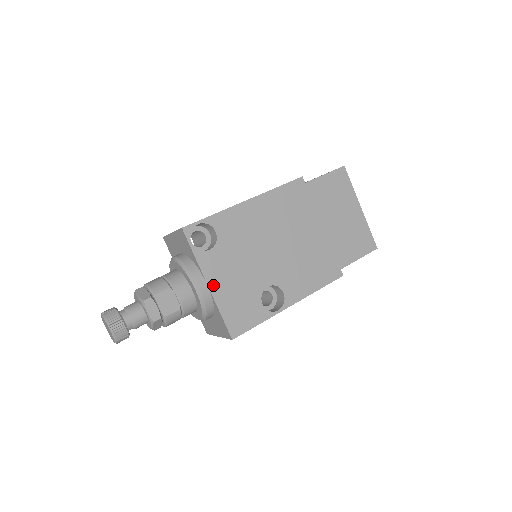
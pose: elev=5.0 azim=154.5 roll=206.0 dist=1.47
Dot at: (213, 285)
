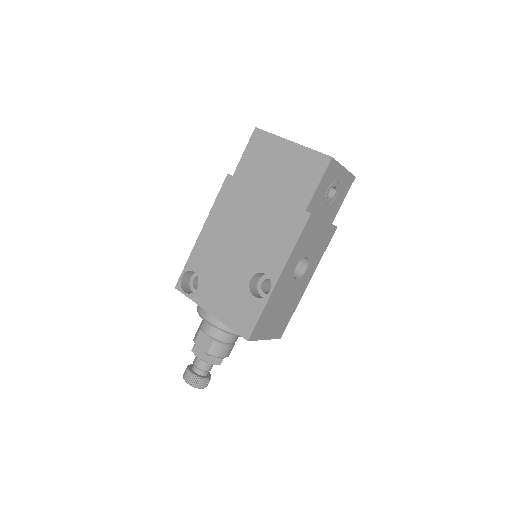
Dot at: (213, 310)
